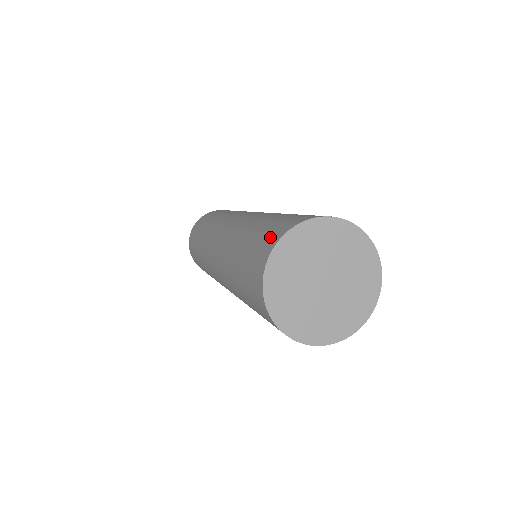
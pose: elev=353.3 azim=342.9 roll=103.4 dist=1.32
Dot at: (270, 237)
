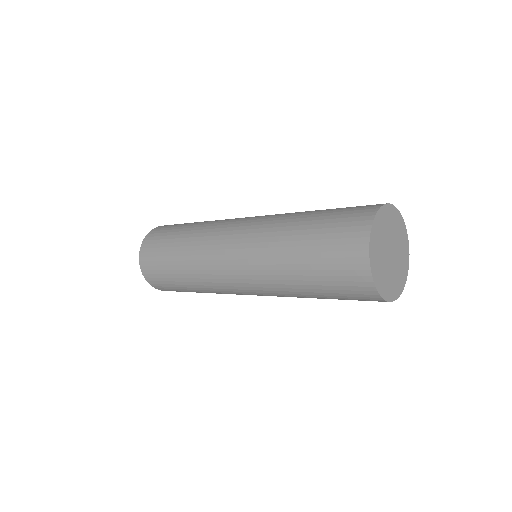
Dot at: (349, 248)
